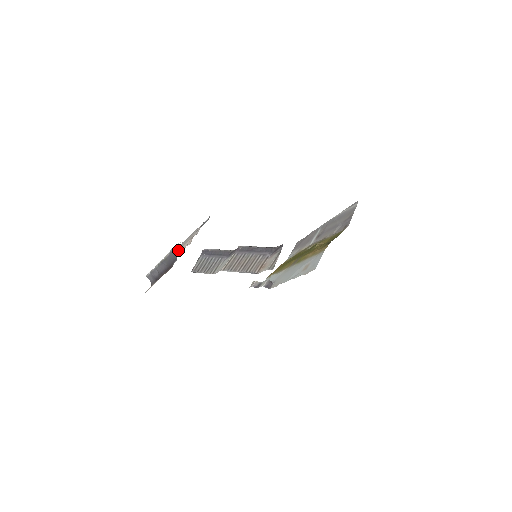
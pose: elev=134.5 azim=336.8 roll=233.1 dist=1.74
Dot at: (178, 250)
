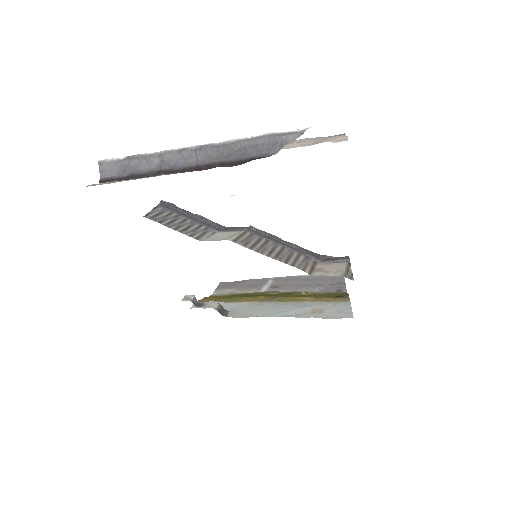
Dot at: occluded
